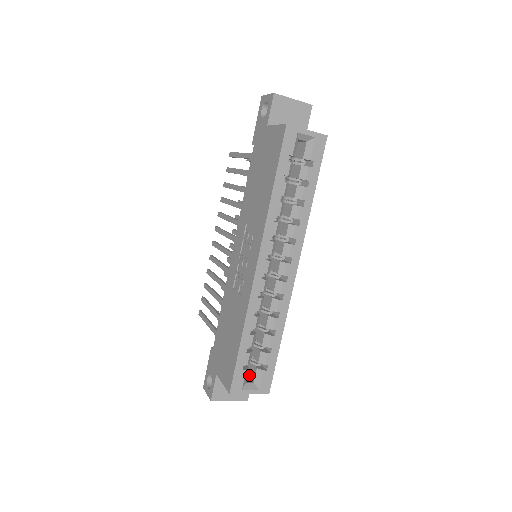
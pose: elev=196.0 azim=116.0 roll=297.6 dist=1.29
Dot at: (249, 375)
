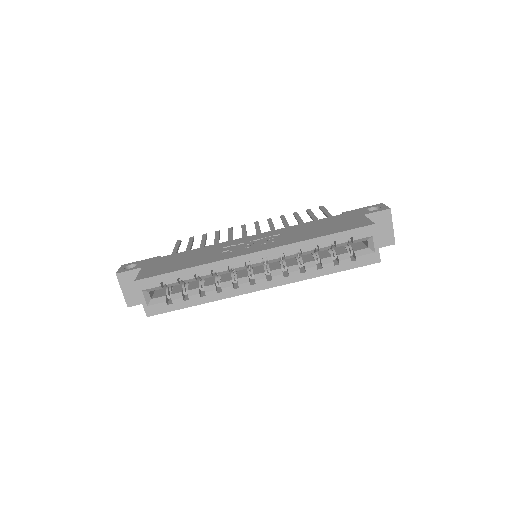
Dot at: (155, 294)
